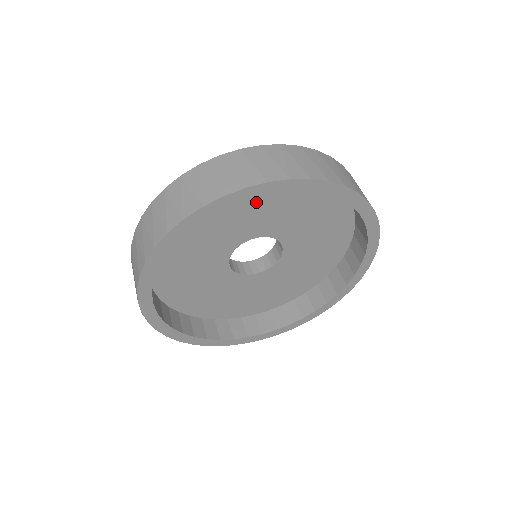
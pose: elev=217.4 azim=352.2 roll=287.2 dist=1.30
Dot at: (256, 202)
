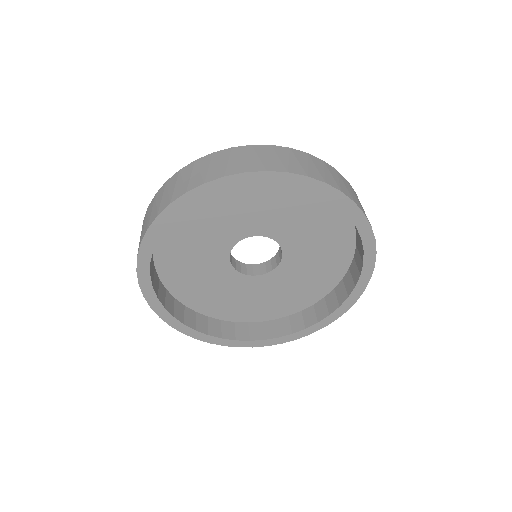
Dot at: (215, 209)
